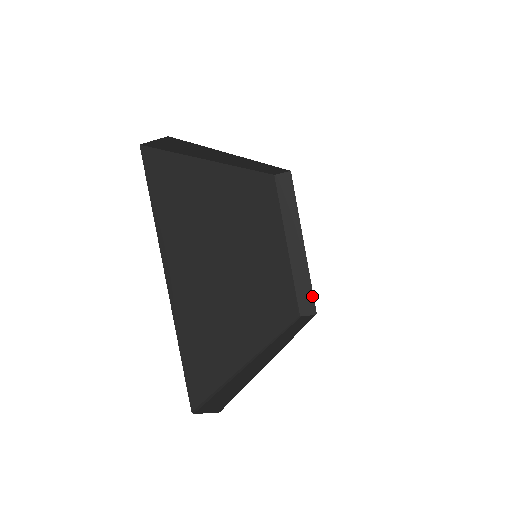
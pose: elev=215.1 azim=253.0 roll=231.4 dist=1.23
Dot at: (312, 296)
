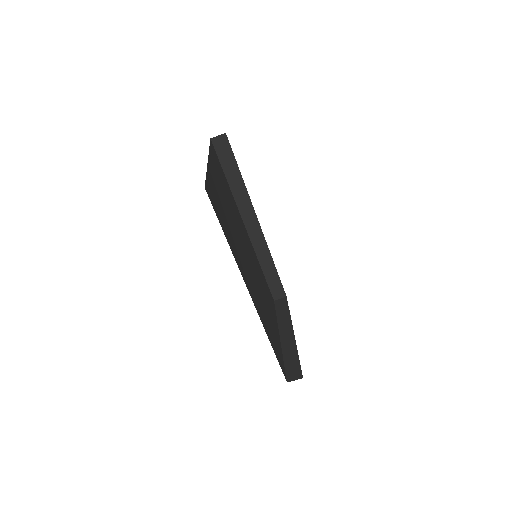
Dot at: (299, 365)
